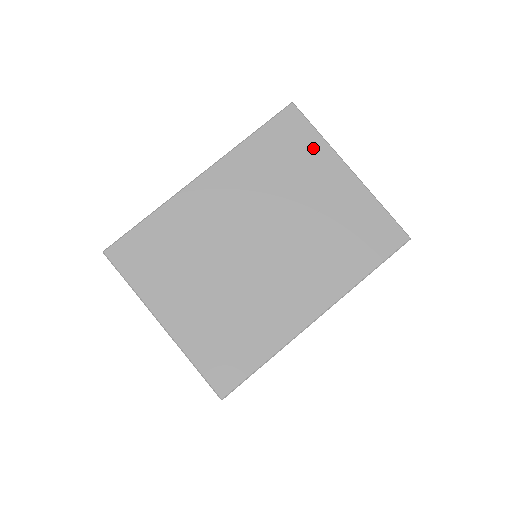
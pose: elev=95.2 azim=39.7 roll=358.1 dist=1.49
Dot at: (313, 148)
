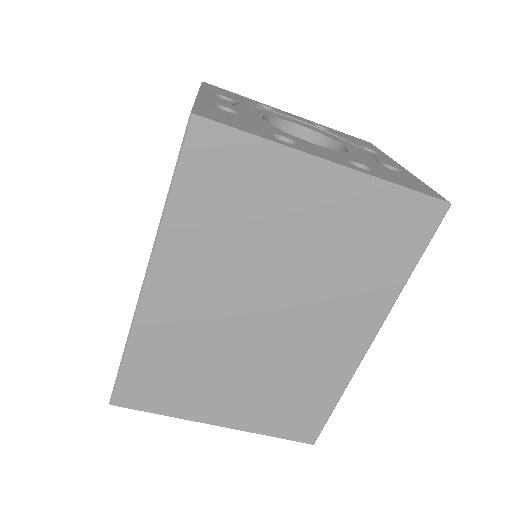
Dot at: (262, 165)
